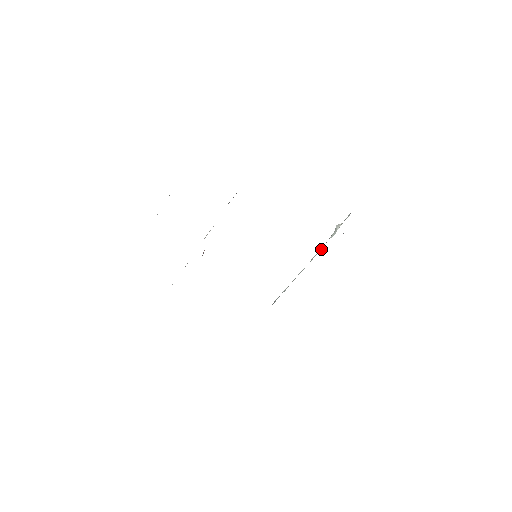
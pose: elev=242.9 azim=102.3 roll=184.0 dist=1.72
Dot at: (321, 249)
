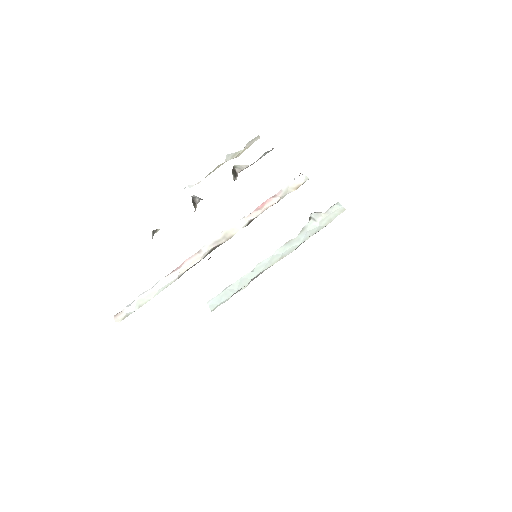
Dot at: (298, 241)
